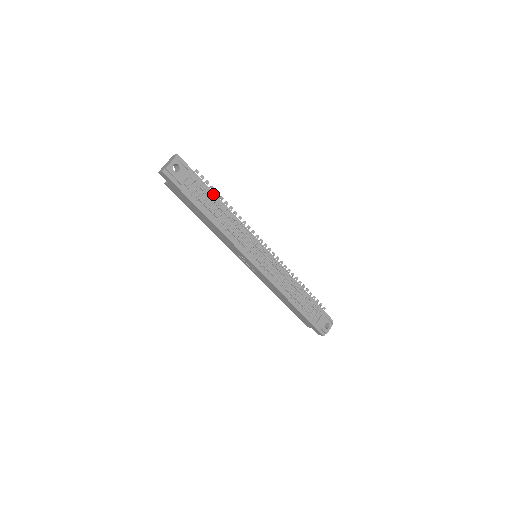
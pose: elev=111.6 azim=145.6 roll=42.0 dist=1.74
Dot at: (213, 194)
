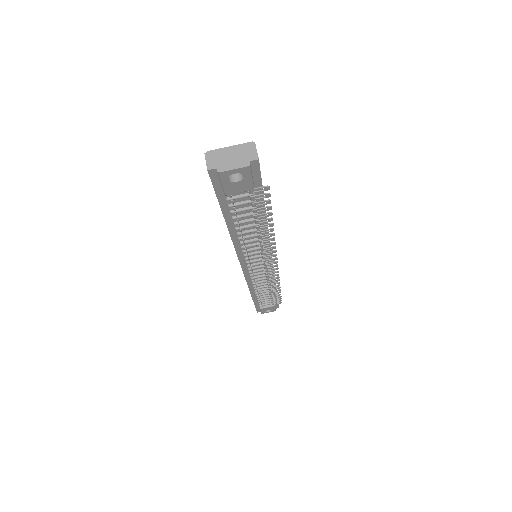
Dot at: (263, 214)
